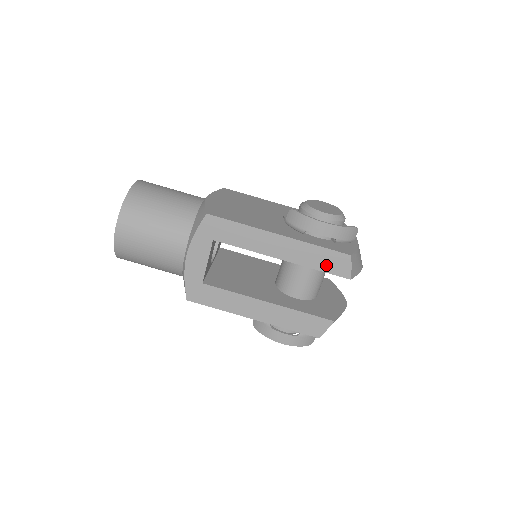
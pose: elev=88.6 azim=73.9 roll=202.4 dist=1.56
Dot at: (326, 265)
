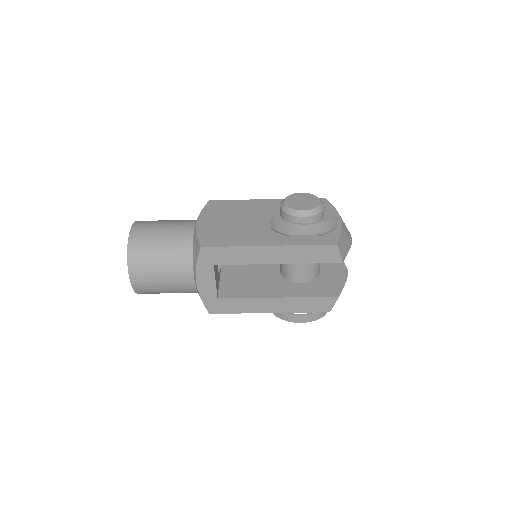
Dot at: (317, 258)
